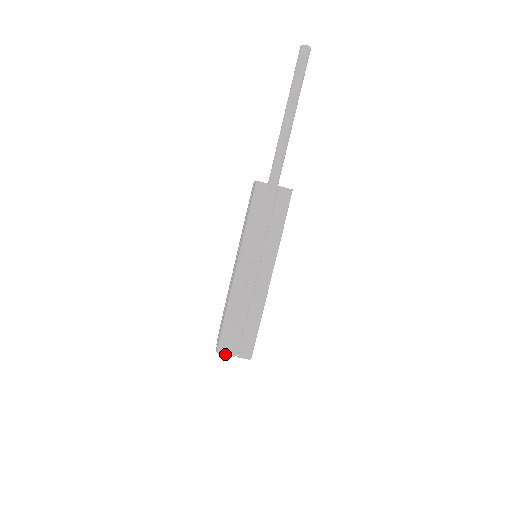
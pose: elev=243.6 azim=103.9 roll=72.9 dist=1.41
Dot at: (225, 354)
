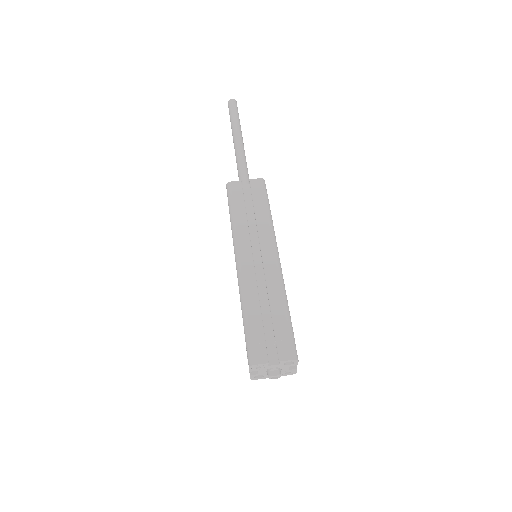
Dot at: (261, 363)
